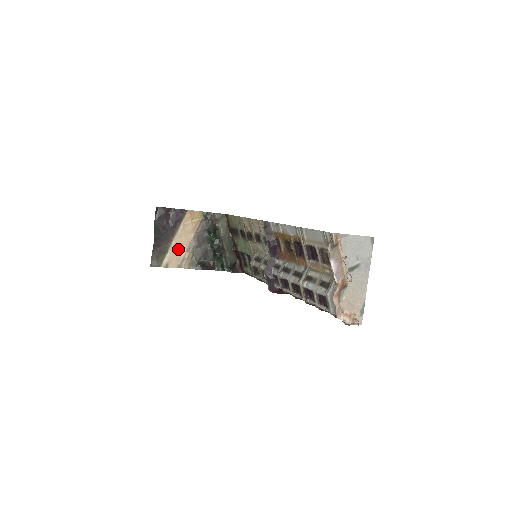
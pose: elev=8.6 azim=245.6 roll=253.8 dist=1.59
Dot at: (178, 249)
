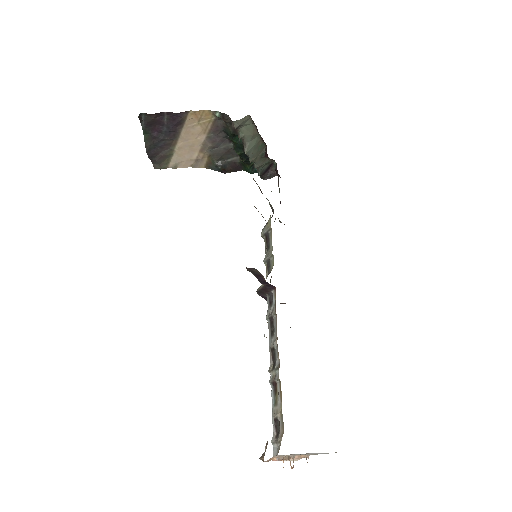
Dot at: (186, 151)
